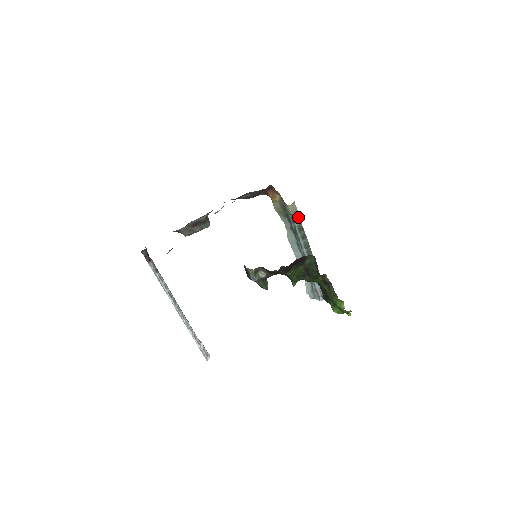
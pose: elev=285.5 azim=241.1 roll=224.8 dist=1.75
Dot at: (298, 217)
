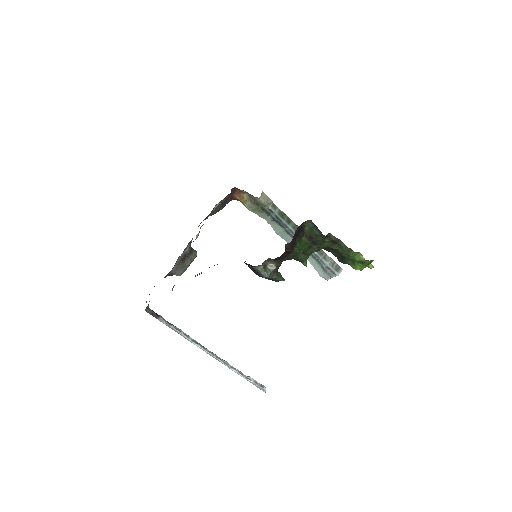
Dot at: (274, 205)
